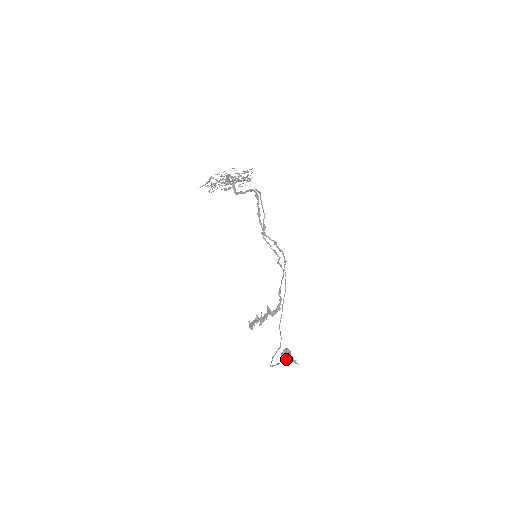
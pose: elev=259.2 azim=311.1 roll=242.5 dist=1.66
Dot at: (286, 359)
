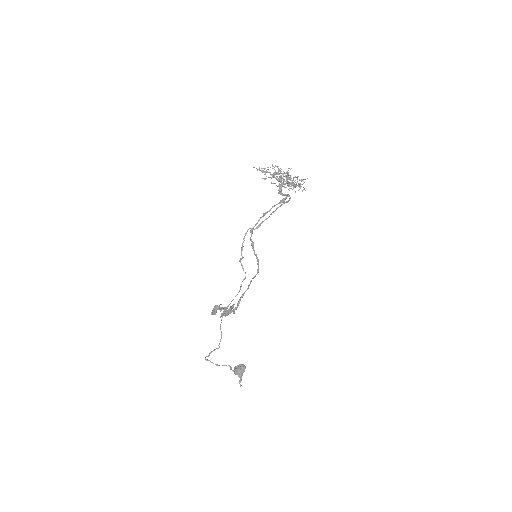
Dot at: (235, 372)
